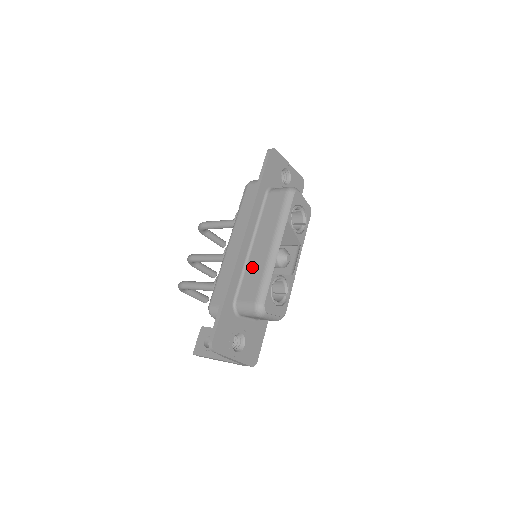
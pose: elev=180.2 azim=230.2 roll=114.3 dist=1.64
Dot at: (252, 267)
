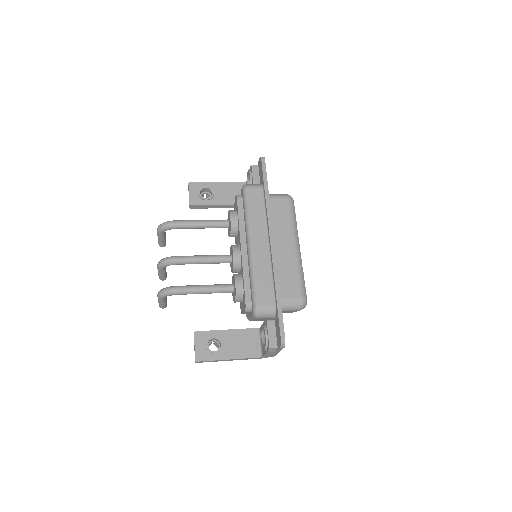
Dot at: (283, 267)
